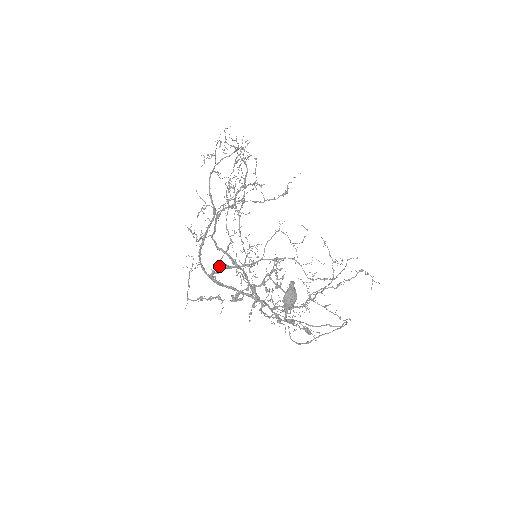
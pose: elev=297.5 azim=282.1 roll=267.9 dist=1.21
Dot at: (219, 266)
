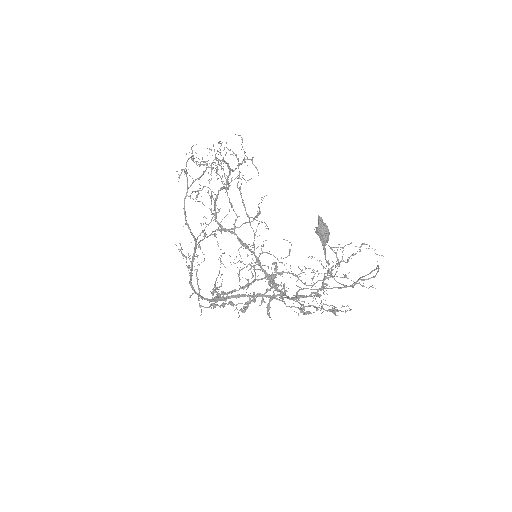
Dot at: occluded
